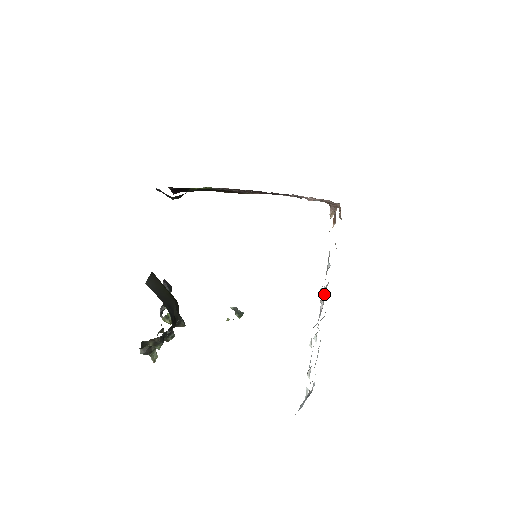
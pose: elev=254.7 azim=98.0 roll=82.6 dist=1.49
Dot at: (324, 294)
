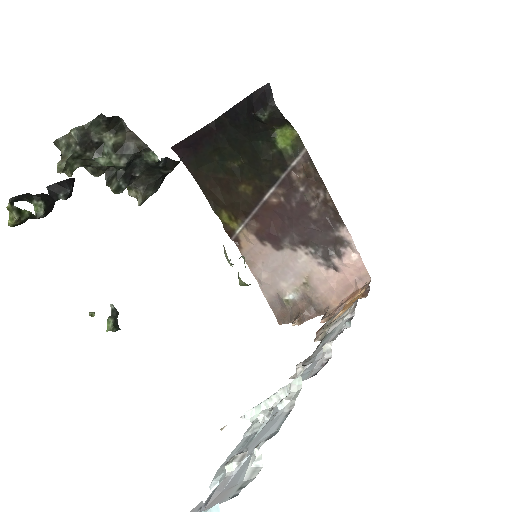
Dot at: (306, 363)
